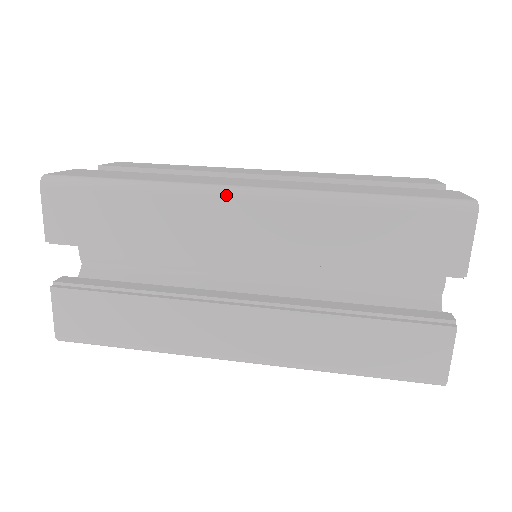
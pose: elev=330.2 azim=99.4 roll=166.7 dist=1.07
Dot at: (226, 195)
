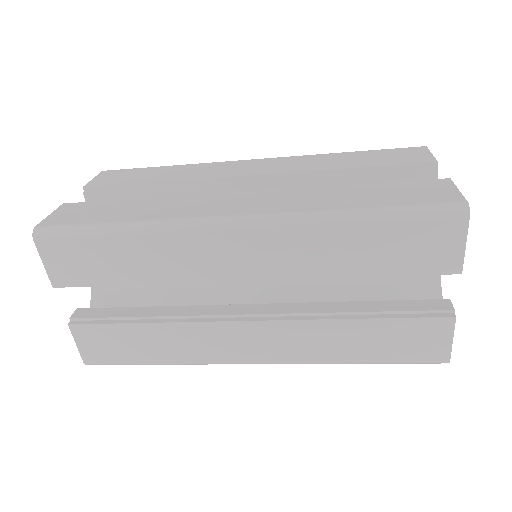
Dot at: (242, 160)
